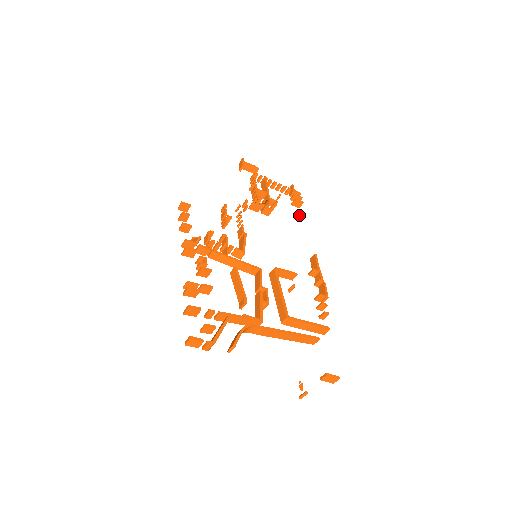
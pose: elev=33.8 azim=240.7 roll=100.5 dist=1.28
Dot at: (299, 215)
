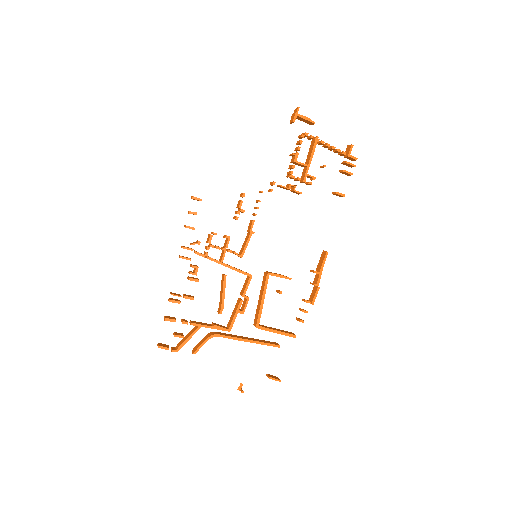
Dot at: (337, 194)
